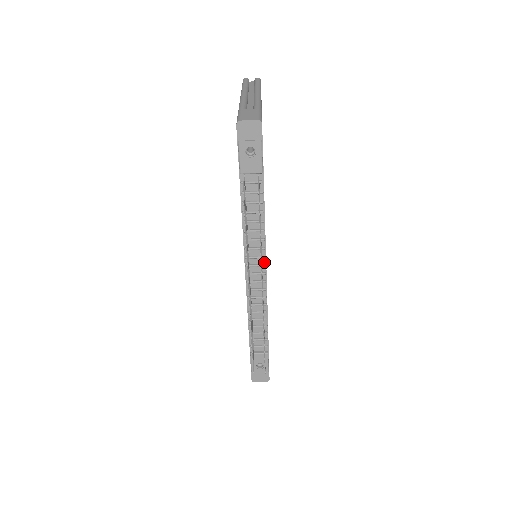
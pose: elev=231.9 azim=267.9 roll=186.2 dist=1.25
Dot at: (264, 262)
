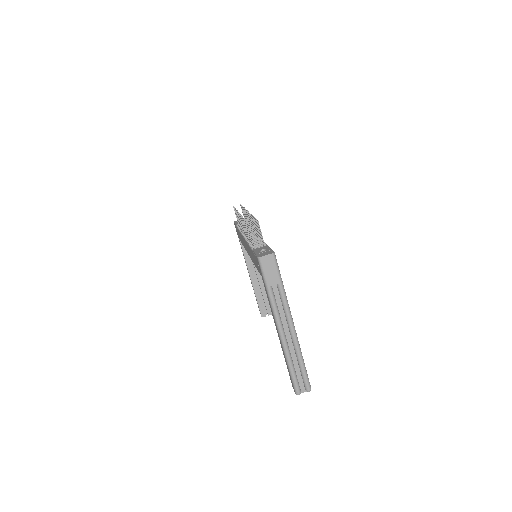
Dot at: occluded
